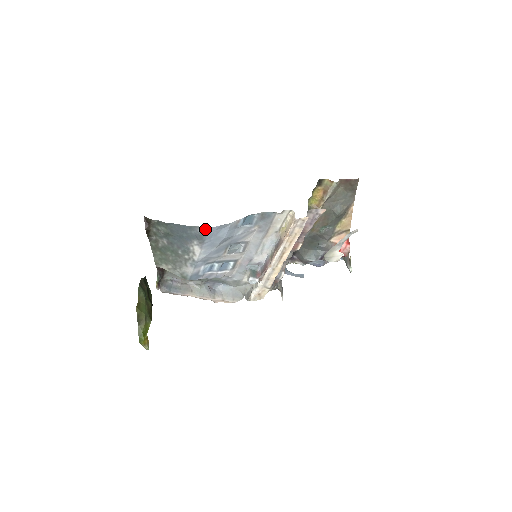
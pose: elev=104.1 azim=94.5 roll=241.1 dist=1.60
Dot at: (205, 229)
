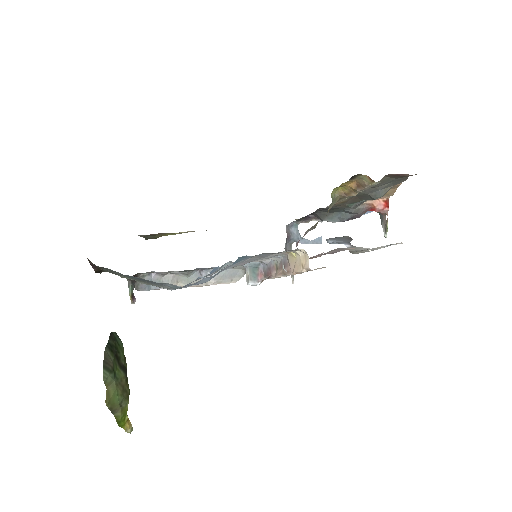
Dot at: (178, 286)
